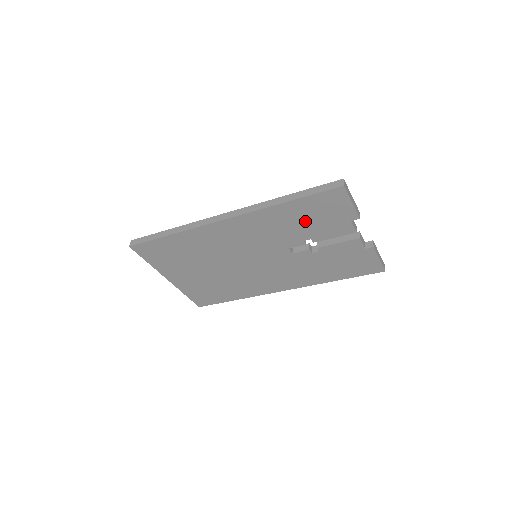
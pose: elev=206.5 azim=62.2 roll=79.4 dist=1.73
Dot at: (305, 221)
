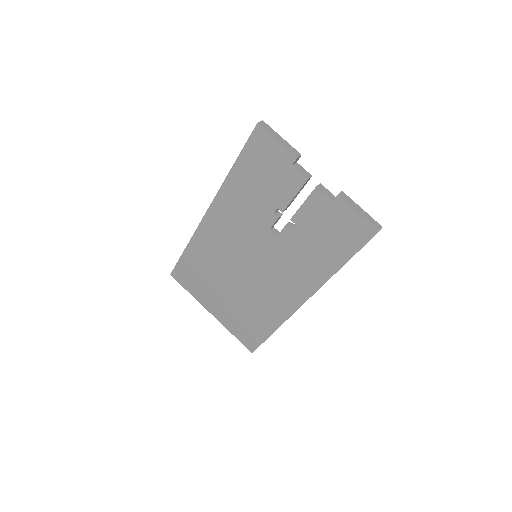
Dot at: (259, 185)
